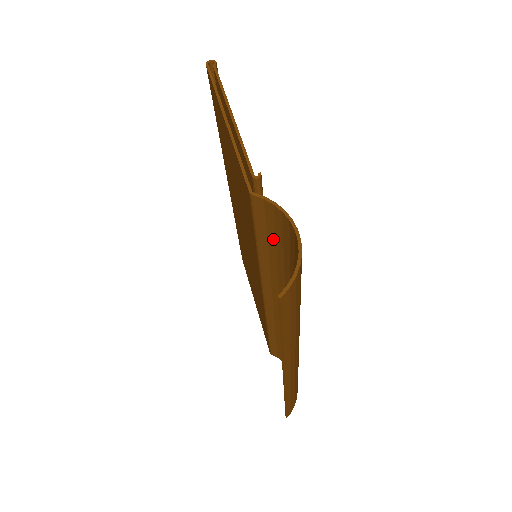
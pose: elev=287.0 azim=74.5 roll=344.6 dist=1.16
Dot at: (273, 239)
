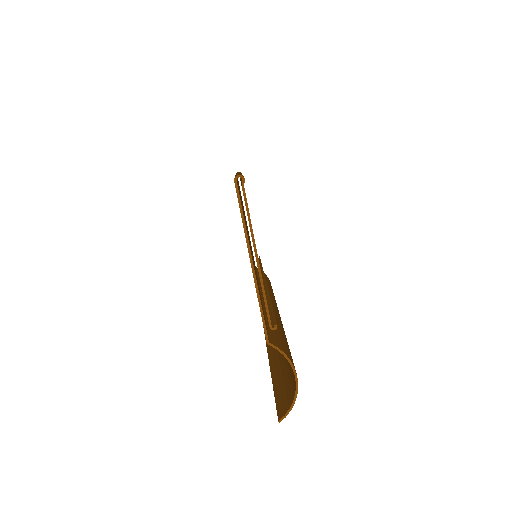
Dot at: occluded
